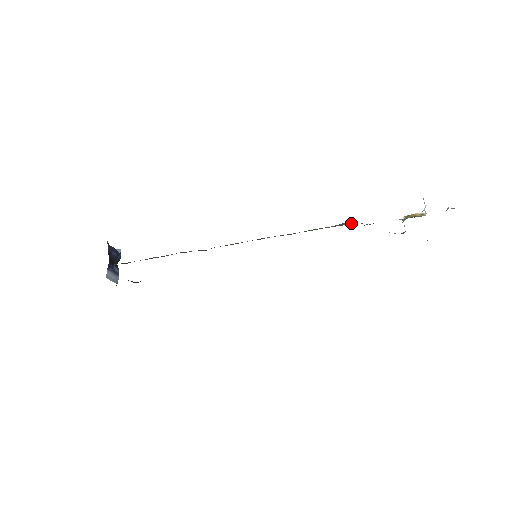
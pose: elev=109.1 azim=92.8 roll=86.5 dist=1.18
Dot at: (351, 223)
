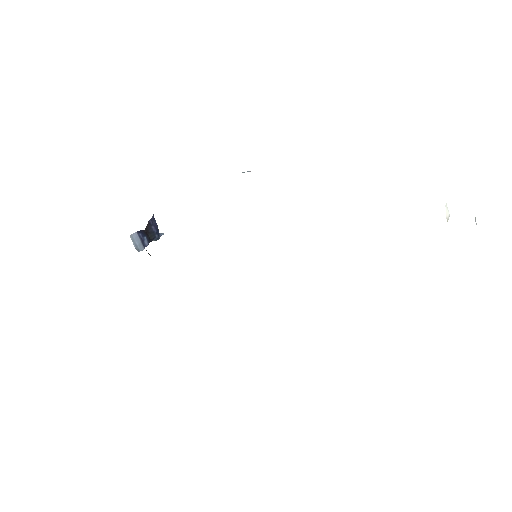
Dot at: occluded
